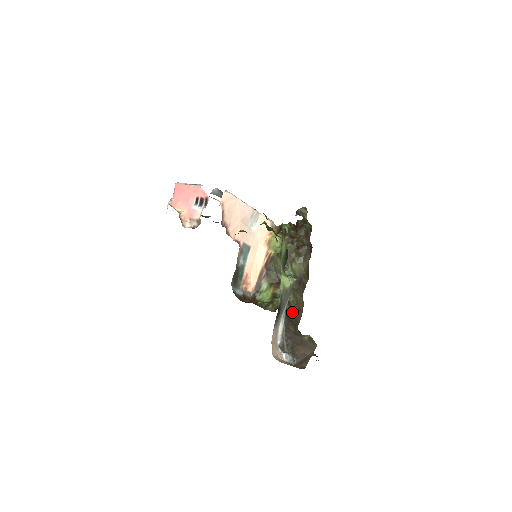
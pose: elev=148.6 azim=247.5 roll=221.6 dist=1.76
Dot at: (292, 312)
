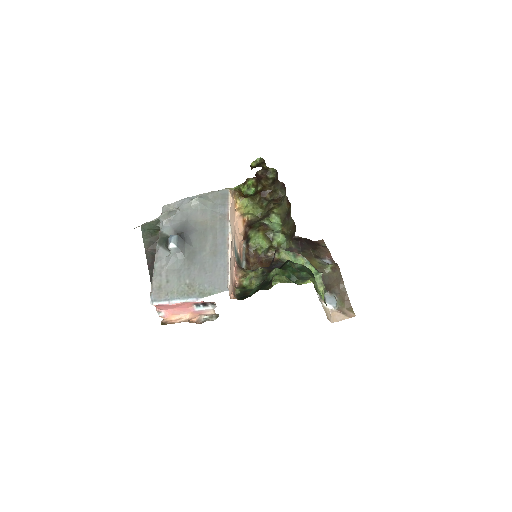
Dot at: (290, 236)
